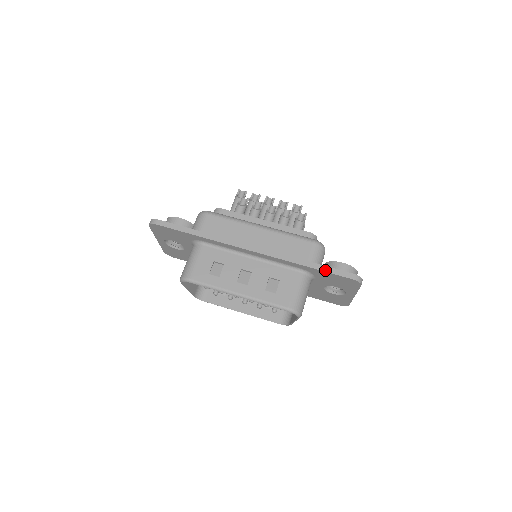
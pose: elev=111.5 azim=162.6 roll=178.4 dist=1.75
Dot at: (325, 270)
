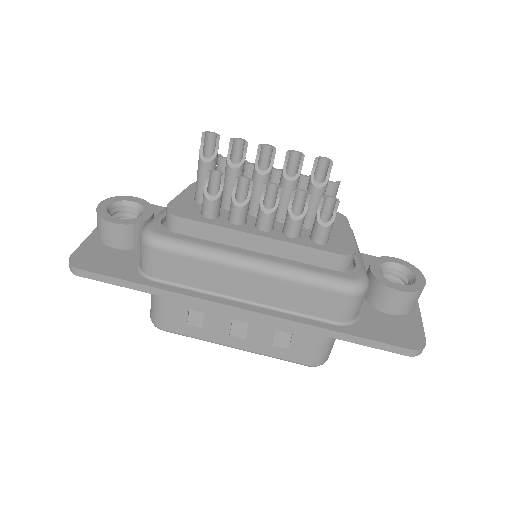
Dot at: (363, 344)
